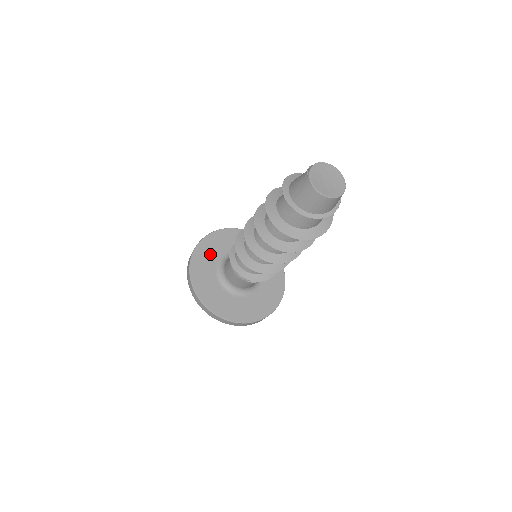
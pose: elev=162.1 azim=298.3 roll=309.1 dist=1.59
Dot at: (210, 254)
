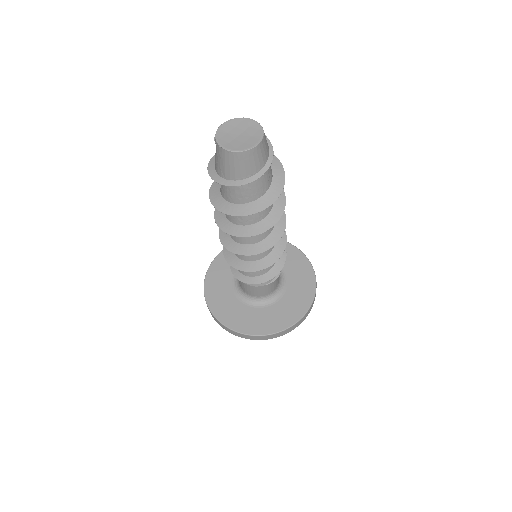
Dot at: (221, 285)
